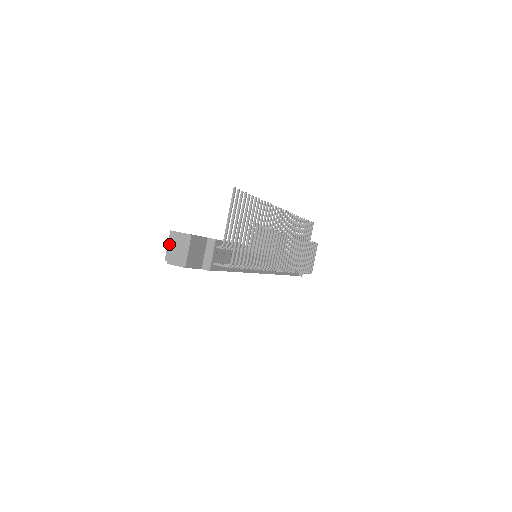
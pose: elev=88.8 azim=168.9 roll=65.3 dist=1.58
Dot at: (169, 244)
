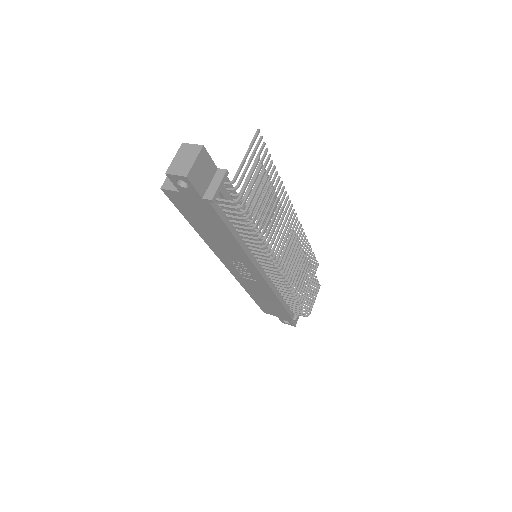
Dot at: occluded
